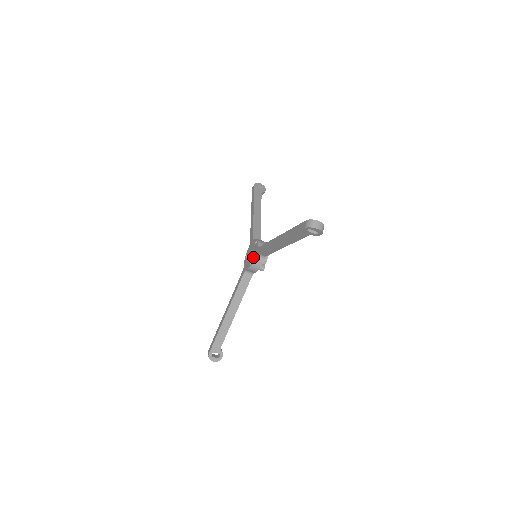
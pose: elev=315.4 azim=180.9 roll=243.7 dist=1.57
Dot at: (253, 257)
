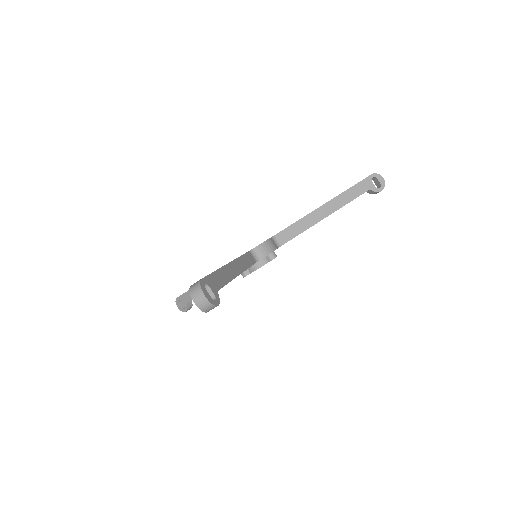
Dot at: occluded
